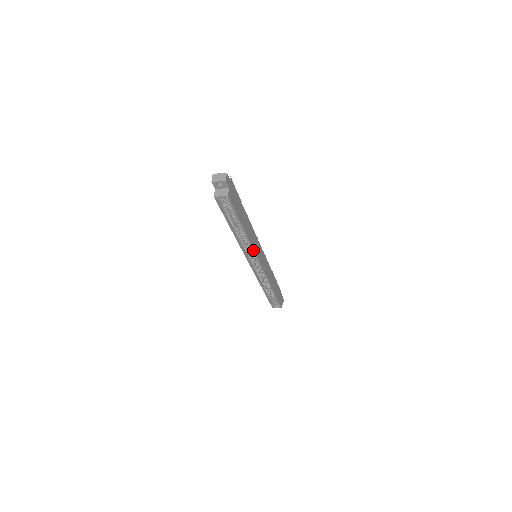
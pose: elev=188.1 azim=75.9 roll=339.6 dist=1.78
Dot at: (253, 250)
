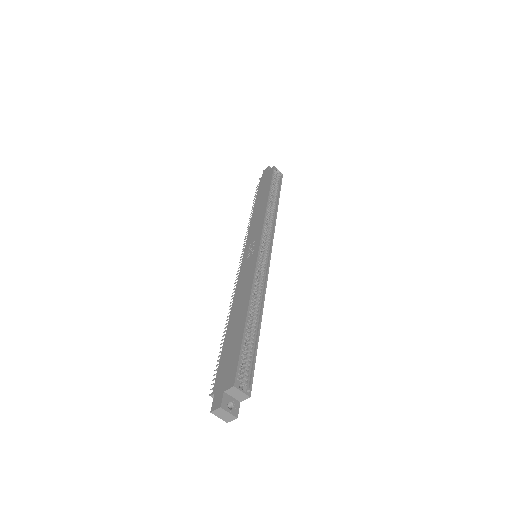
Dot at: (273, 230)
